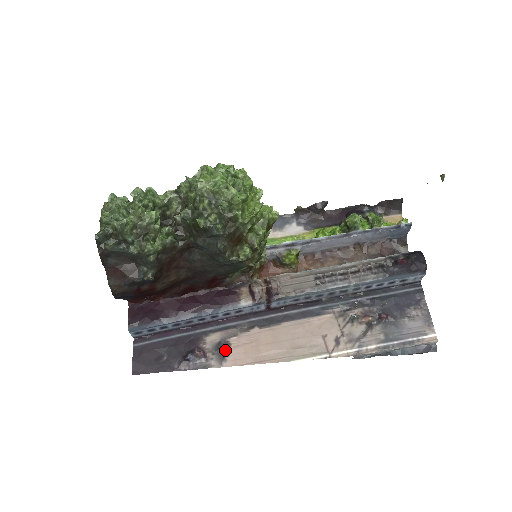
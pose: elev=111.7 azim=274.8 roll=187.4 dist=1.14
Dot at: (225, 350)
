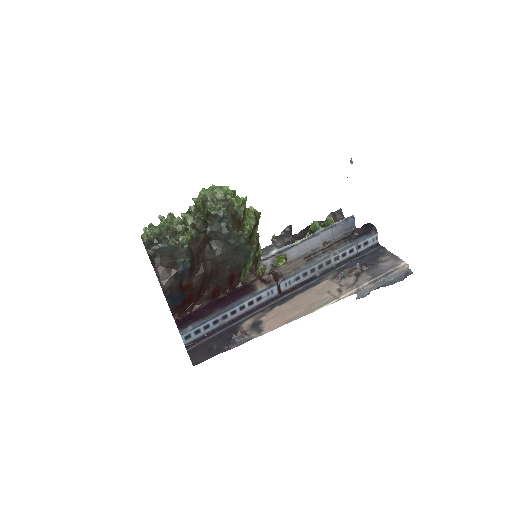
Dot at: (260, 326)
